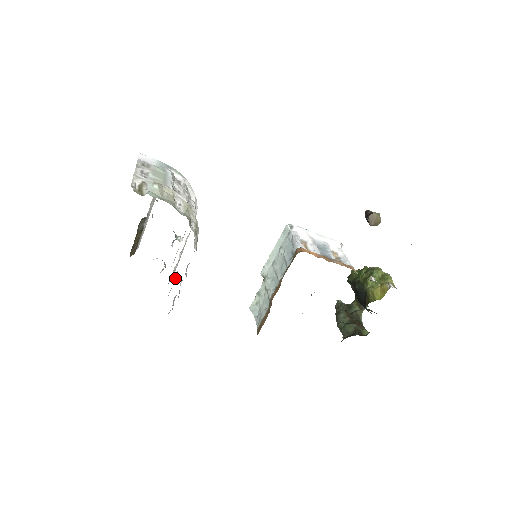
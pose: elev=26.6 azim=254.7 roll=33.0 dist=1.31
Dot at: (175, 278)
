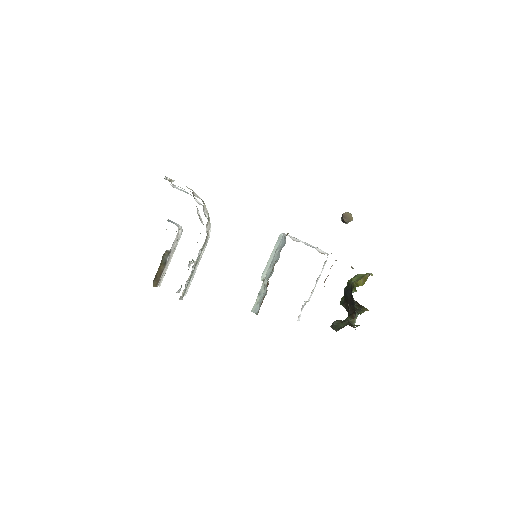
Dot at: occluded
